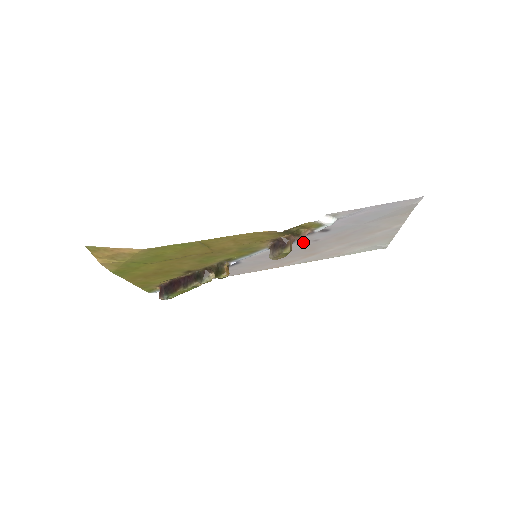
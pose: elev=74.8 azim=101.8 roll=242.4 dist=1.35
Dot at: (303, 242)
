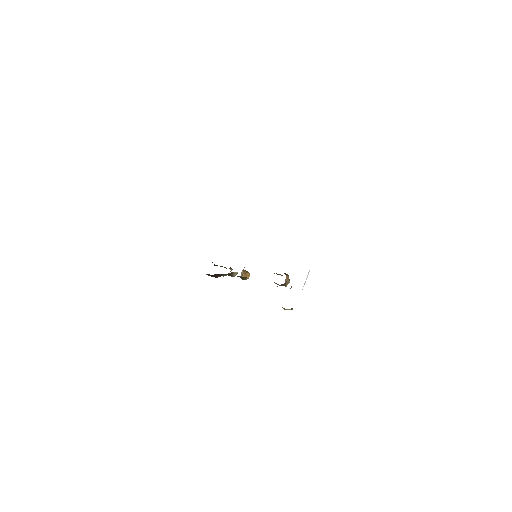
Dot at: occluded
